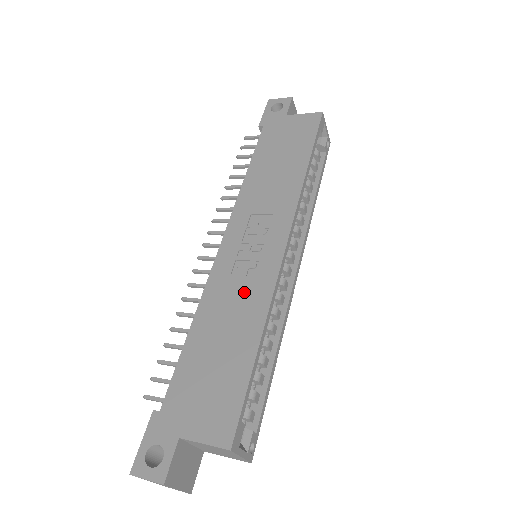
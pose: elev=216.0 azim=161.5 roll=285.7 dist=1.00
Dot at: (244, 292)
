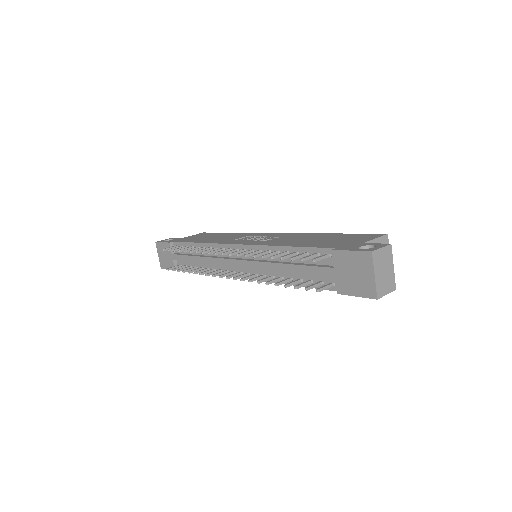
Dot at: (287, 238)
